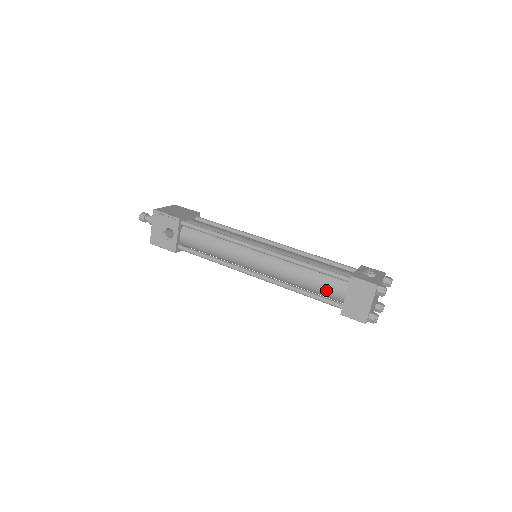
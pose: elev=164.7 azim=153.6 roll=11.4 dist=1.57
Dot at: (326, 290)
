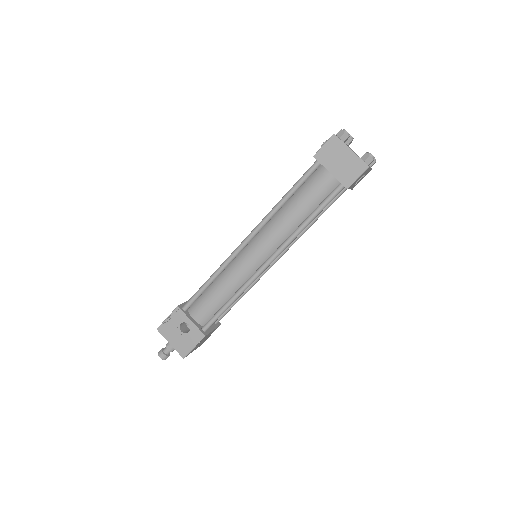
Dot at: (317, 193)
